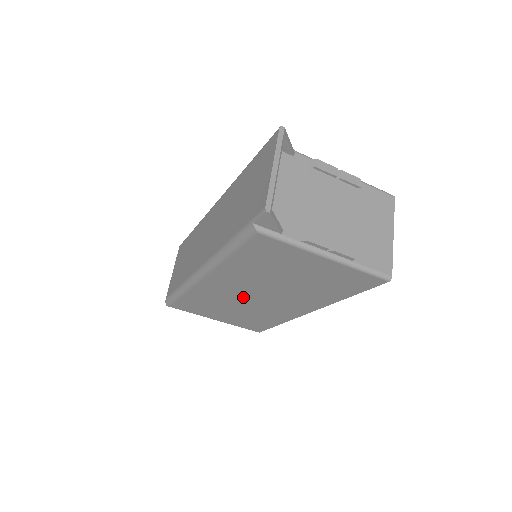
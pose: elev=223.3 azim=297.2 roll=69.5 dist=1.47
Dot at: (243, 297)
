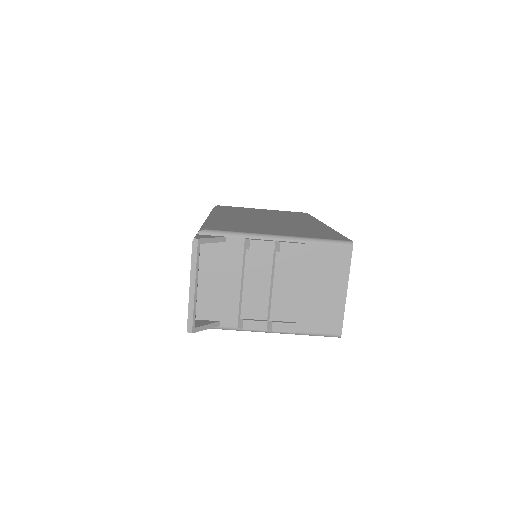
Dot at: occluded
